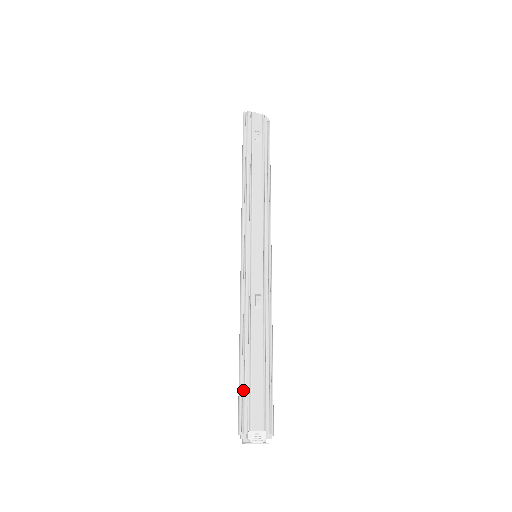
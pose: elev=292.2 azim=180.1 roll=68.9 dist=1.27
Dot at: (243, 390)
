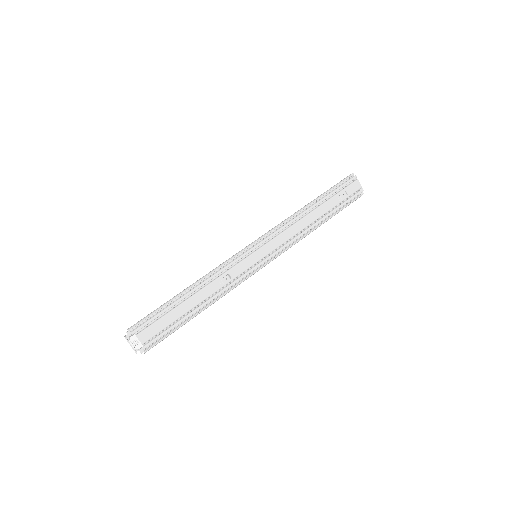
Dot at: (159, 312)
